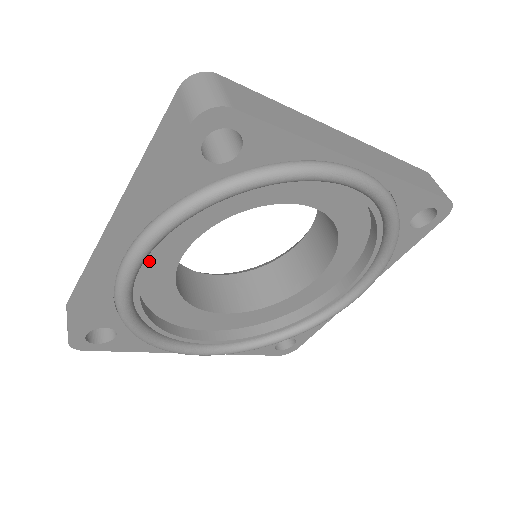
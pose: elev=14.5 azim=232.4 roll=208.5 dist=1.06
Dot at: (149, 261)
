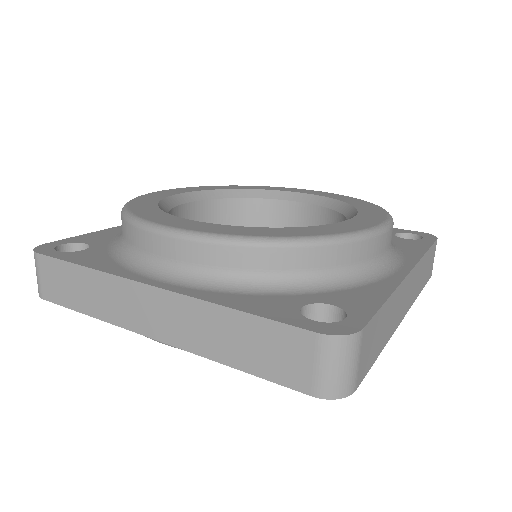
Dot at: occluded
